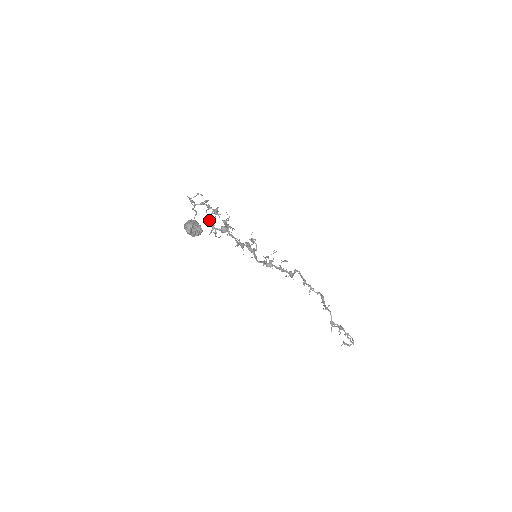
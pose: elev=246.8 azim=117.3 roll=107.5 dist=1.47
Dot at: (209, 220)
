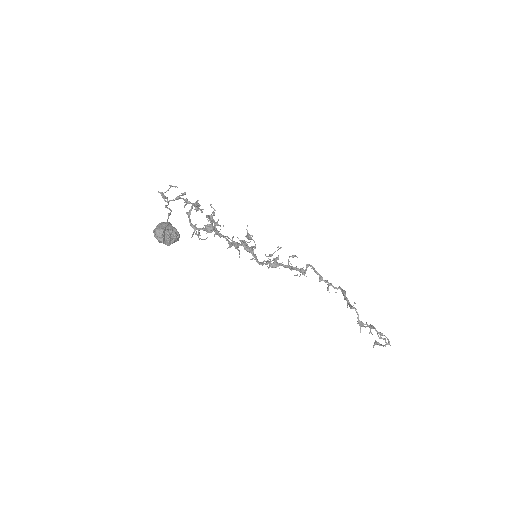
Dot at: occluded
